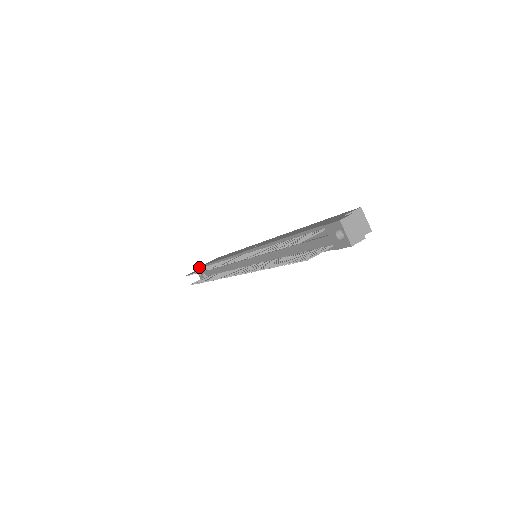
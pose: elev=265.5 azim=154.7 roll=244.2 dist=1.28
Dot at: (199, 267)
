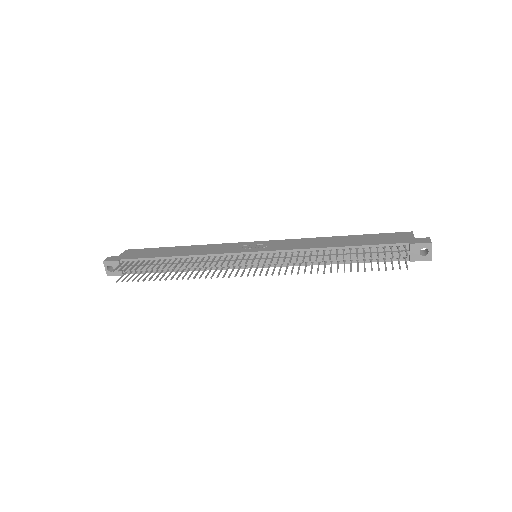
Dot at: (118, 261)
